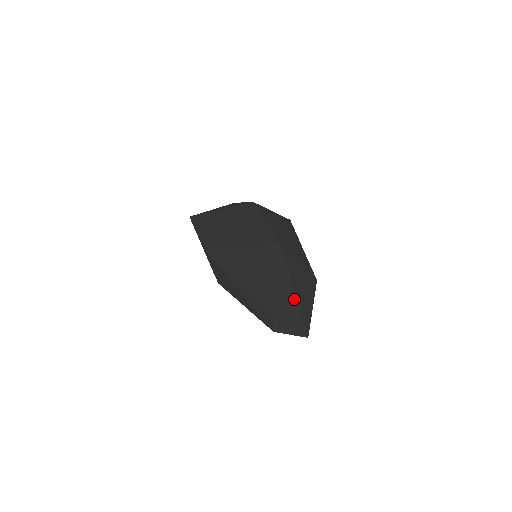
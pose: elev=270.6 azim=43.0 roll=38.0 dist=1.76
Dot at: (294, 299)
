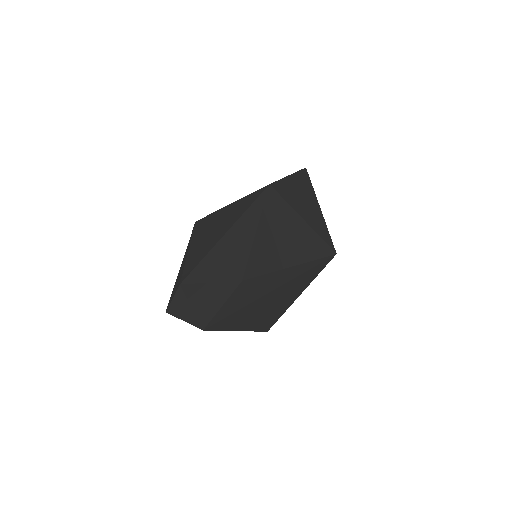
Dot at: (185, 258)
